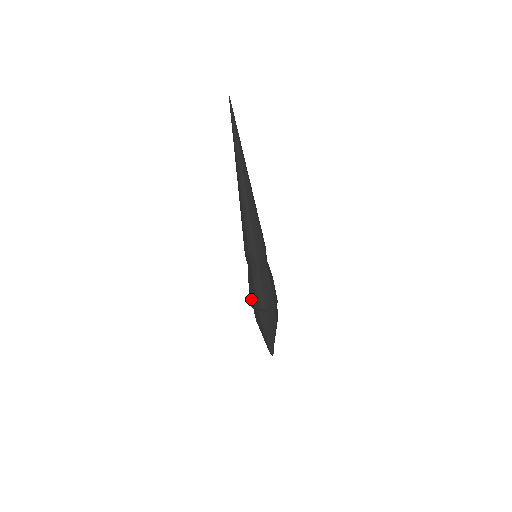
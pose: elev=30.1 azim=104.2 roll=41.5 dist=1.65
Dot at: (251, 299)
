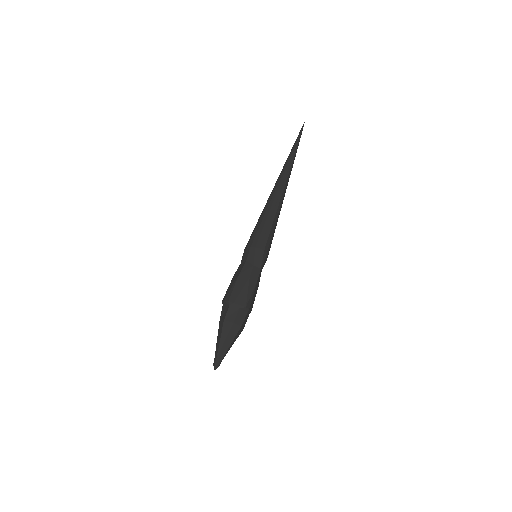
Dot at: (234, 293)
